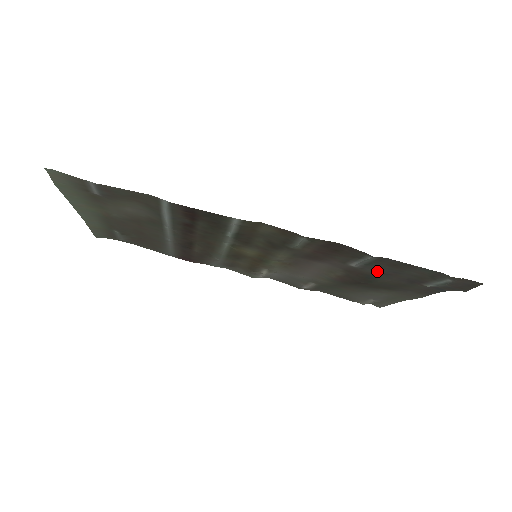
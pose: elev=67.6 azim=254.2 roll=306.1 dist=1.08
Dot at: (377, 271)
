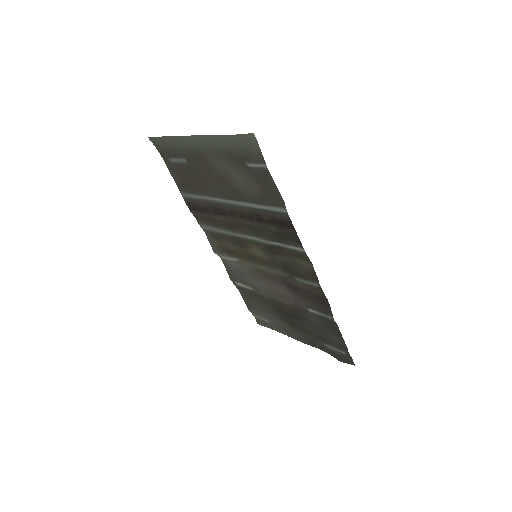
Dot at: (315, 321)
